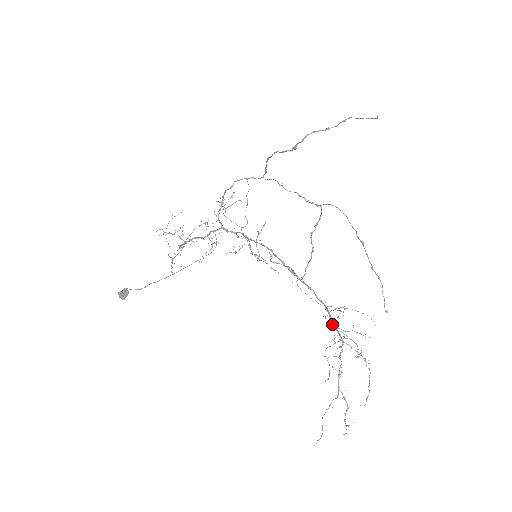
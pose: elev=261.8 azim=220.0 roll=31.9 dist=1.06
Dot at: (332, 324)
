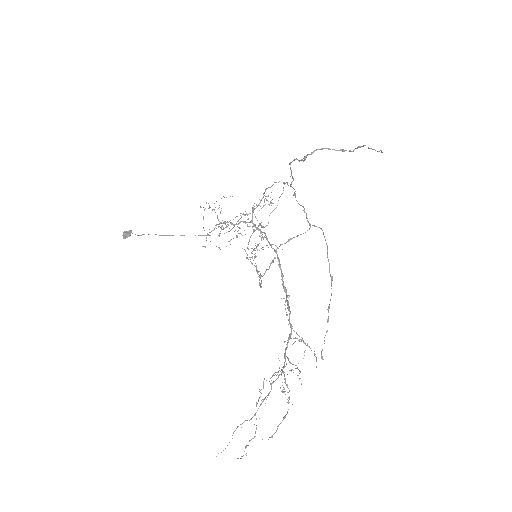
Dot at: occluded
